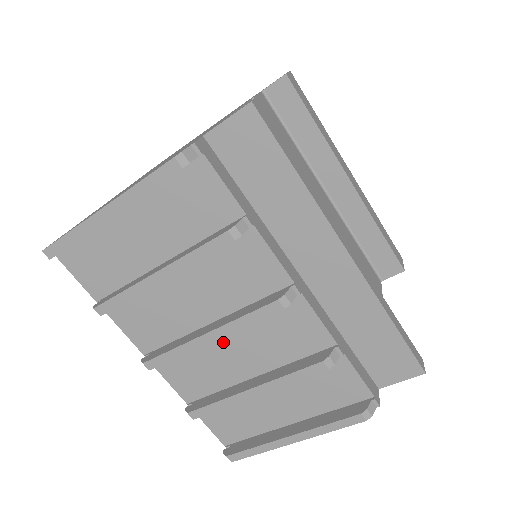
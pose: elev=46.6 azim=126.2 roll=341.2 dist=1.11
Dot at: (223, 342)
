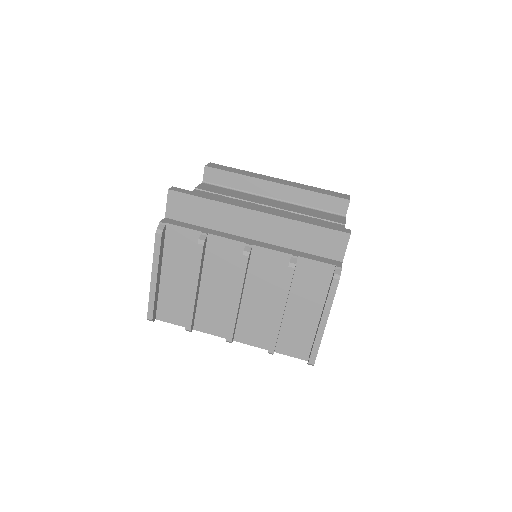
Dot at: (249, 299)
